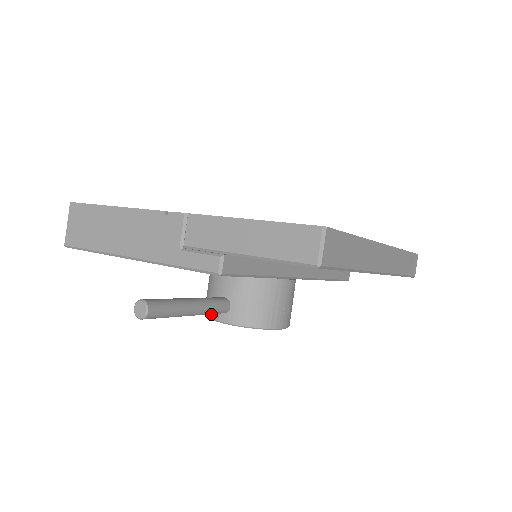
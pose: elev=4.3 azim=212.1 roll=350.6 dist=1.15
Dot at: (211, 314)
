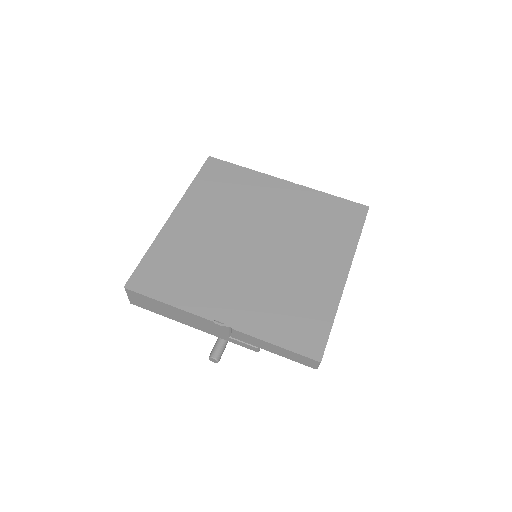
Dot at: occluded
